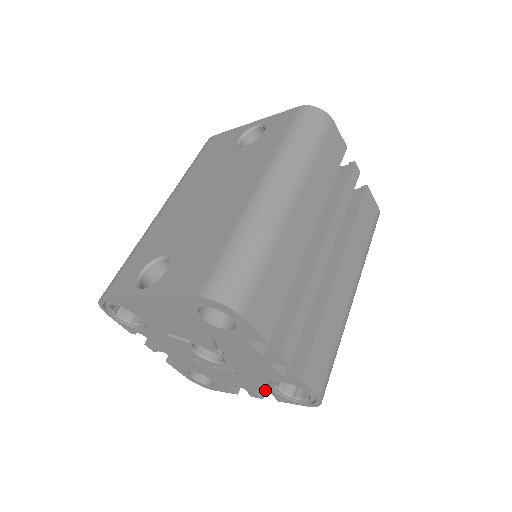
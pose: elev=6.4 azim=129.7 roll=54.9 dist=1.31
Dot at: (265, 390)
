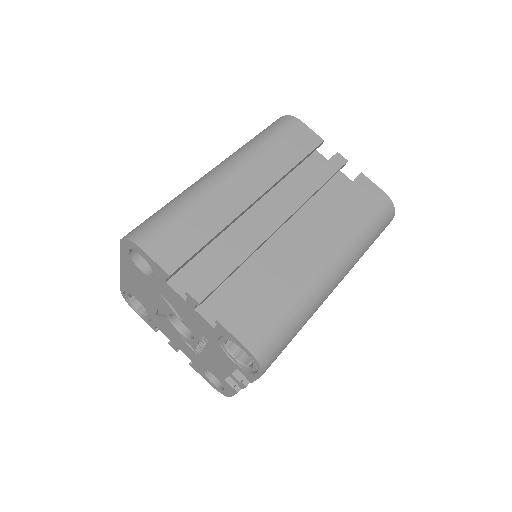
Dot at: (233, 366)
